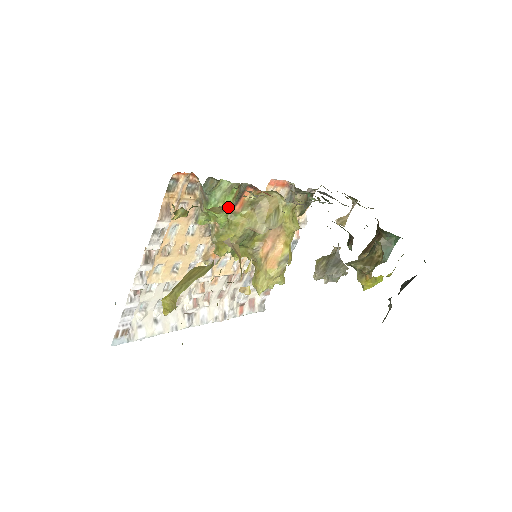
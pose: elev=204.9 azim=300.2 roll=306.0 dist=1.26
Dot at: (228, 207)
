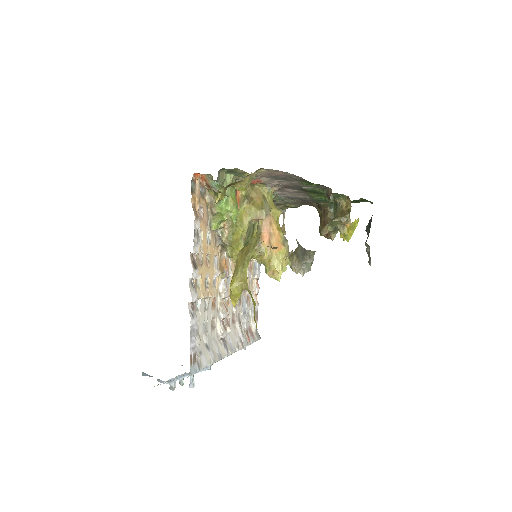
Dot at: (252, 178)
